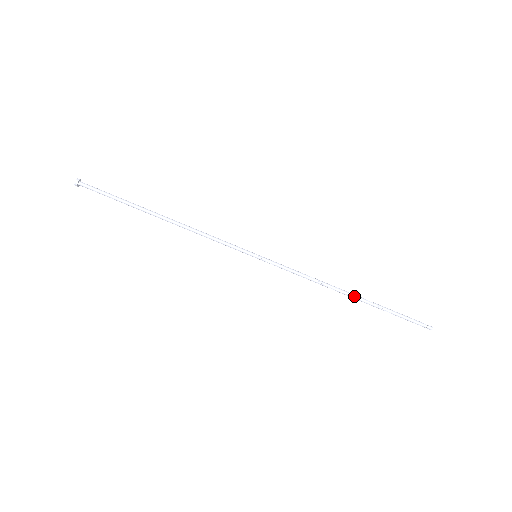
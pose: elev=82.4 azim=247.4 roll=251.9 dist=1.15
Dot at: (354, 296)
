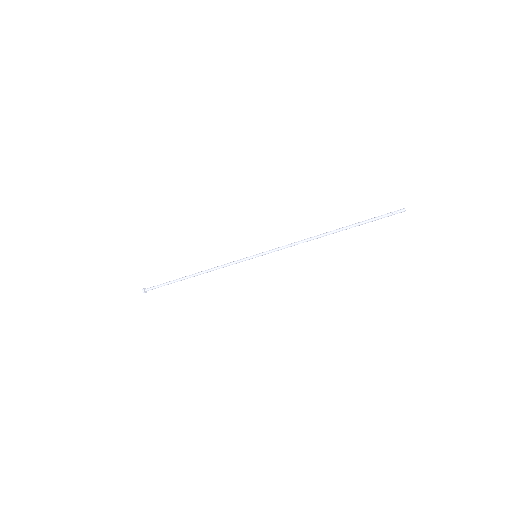
Dot at: occluded
